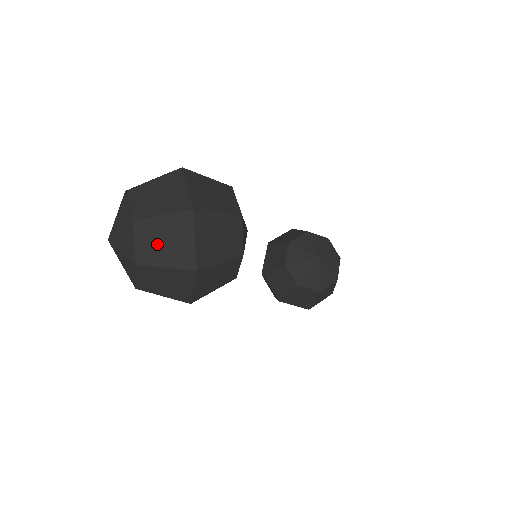
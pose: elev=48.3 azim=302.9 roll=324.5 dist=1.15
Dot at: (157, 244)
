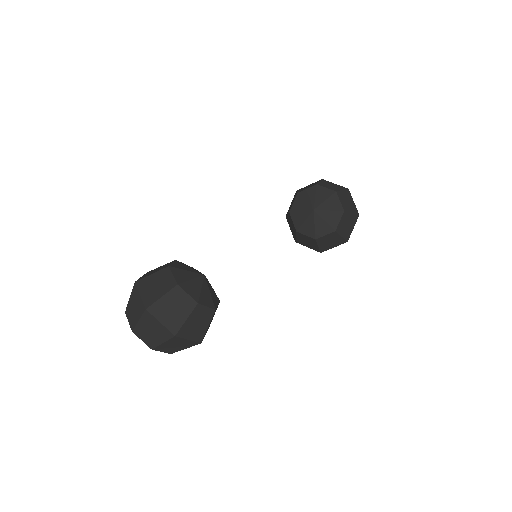
Dot at: (150, 335)
